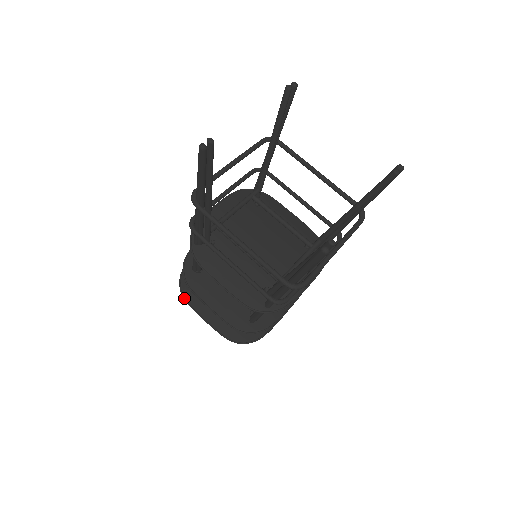
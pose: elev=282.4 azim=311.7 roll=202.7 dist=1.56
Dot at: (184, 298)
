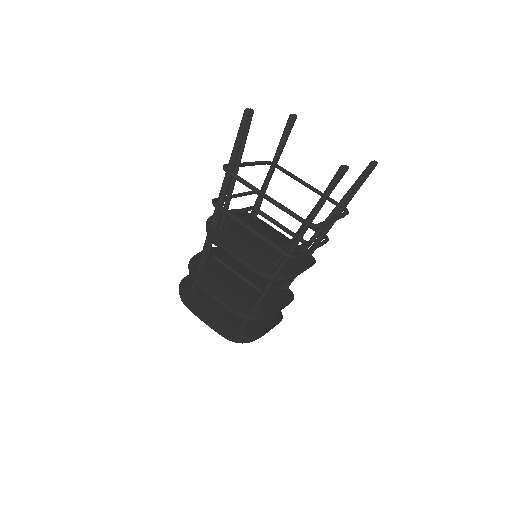
Dot at: (184, 300)
